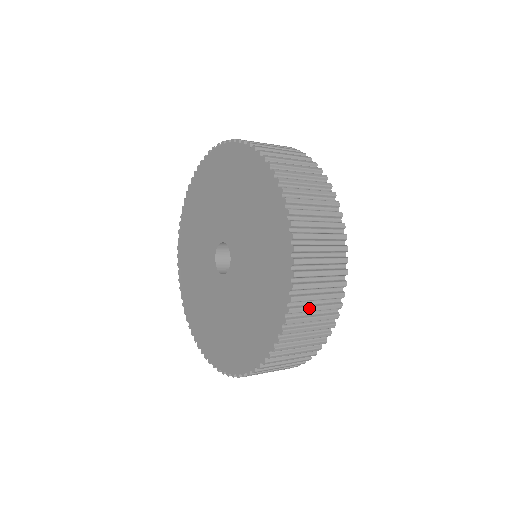
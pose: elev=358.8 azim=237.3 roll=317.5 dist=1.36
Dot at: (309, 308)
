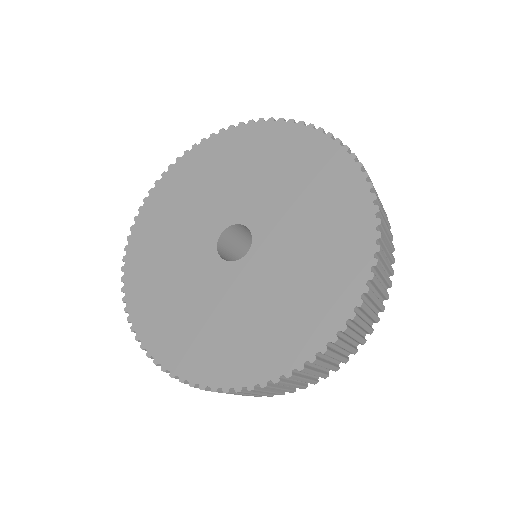
Dot at: (354, 333)
